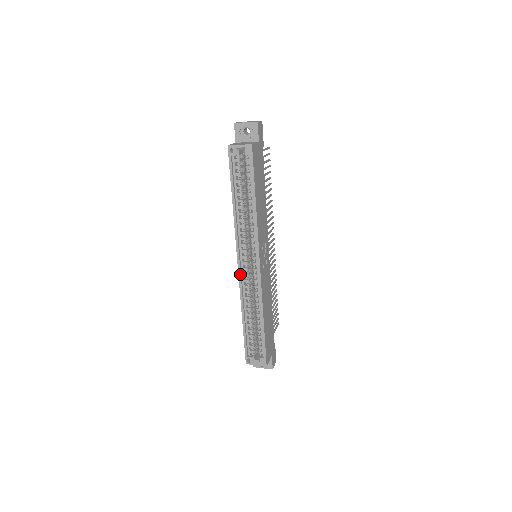
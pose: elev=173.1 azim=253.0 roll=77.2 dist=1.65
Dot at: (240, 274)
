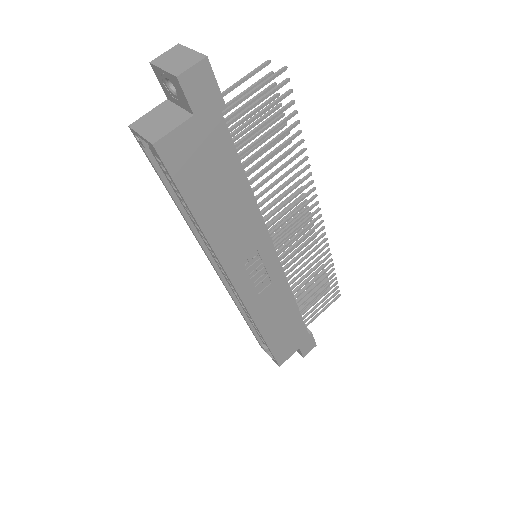
Dot at: (222, 282)
